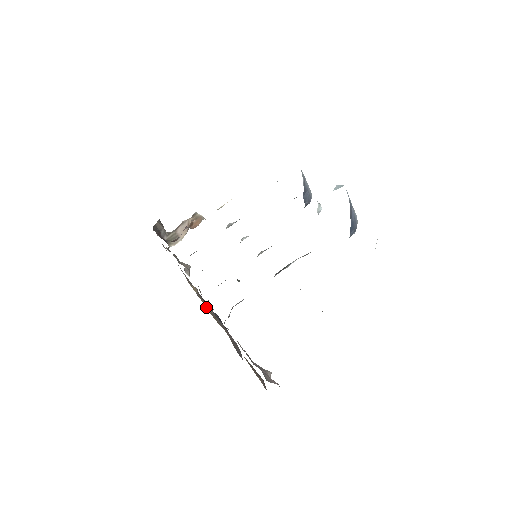
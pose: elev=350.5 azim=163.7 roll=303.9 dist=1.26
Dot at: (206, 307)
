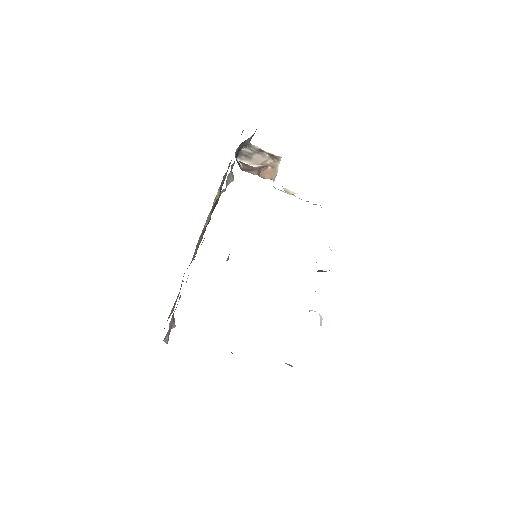
Dot at: (204, 225)
